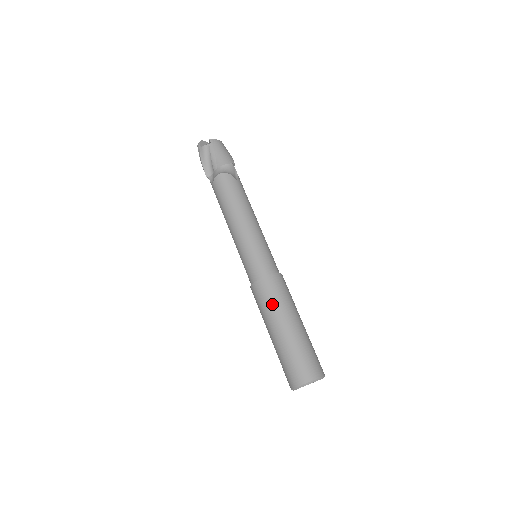
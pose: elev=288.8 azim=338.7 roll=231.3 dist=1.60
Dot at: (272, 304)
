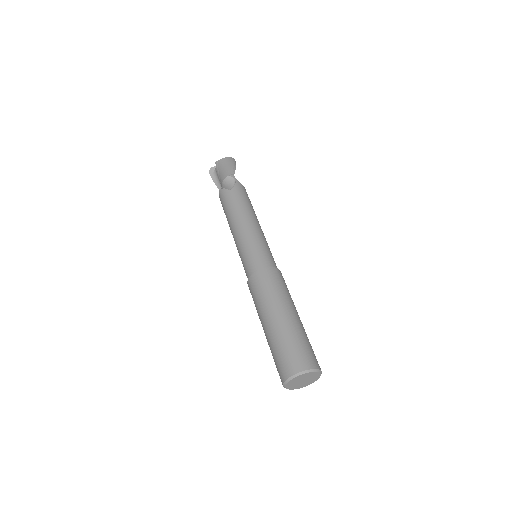
Dot at: (256, 304)
